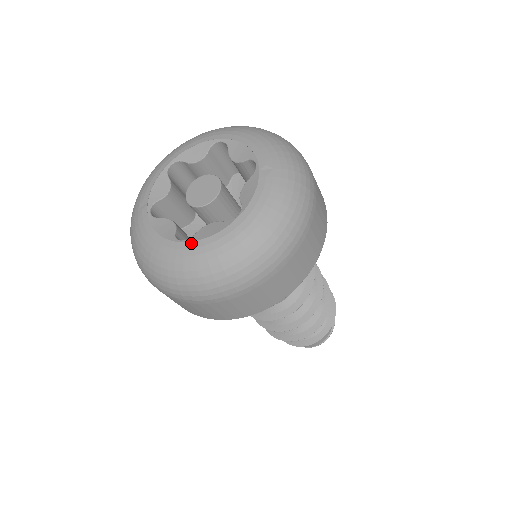
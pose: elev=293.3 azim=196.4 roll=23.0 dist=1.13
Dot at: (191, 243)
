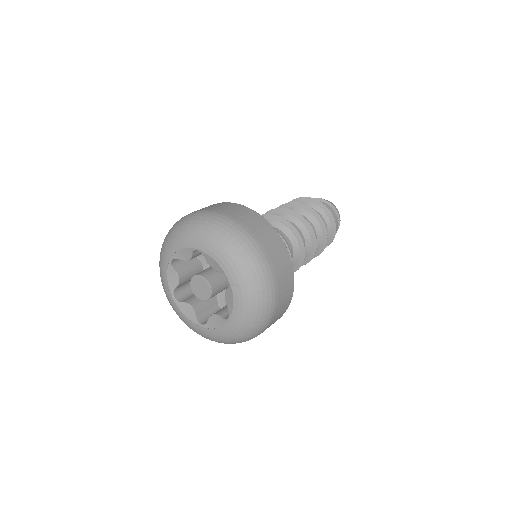
Dot at: (207, 329)
